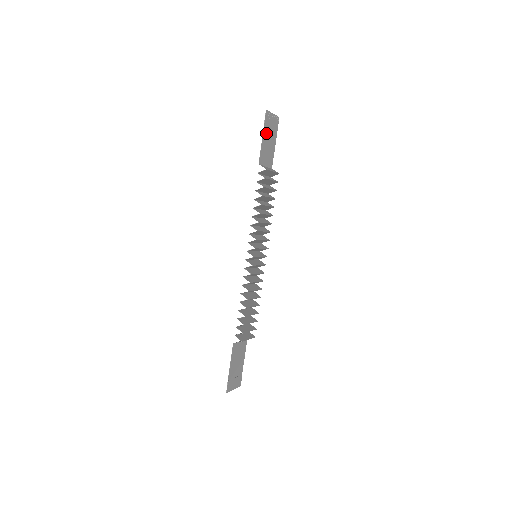
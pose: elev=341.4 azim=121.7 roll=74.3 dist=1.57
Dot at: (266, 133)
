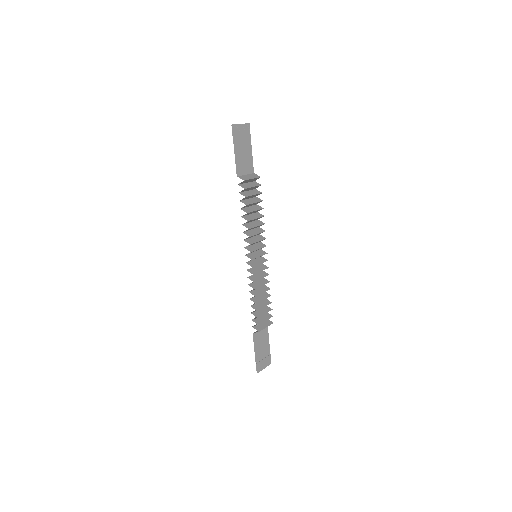
Dot at: (238, 145)
